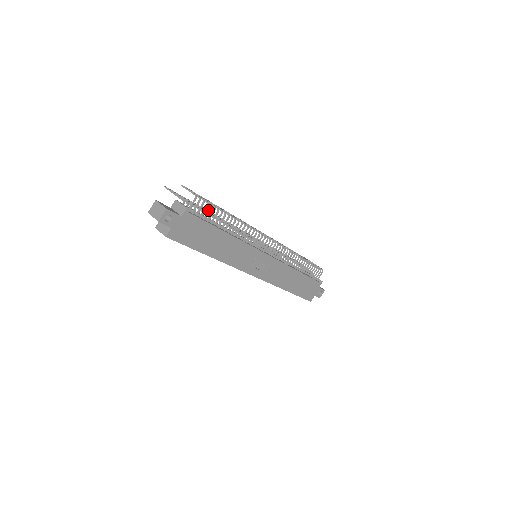
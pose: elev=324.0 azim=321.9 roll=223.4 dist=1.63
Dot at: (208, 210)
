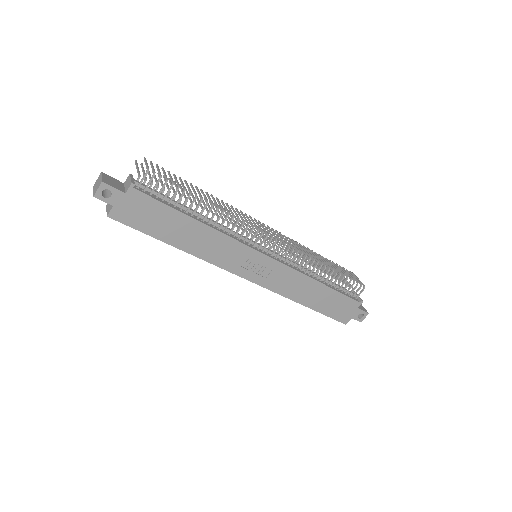
Dot at: (168, 189)
